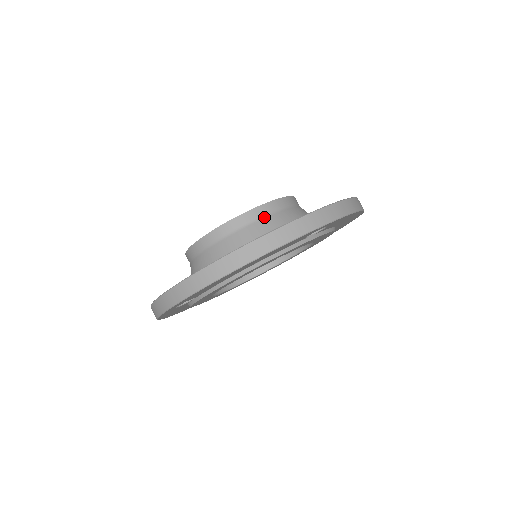
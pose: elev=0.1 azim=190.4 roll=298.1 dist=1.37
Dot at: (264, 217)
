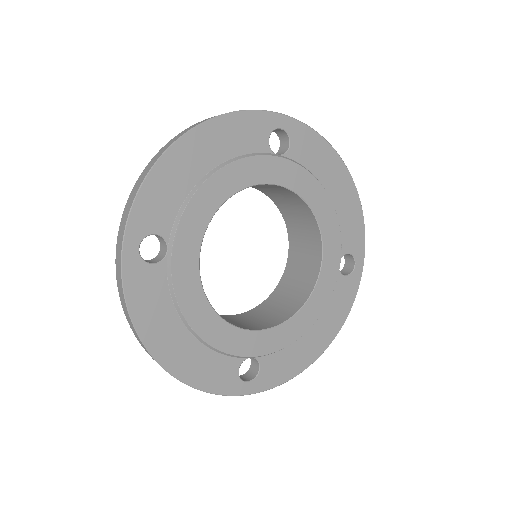
Dot at: occluded
